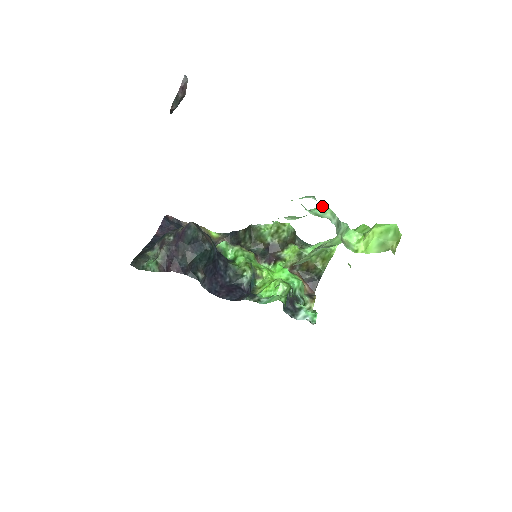
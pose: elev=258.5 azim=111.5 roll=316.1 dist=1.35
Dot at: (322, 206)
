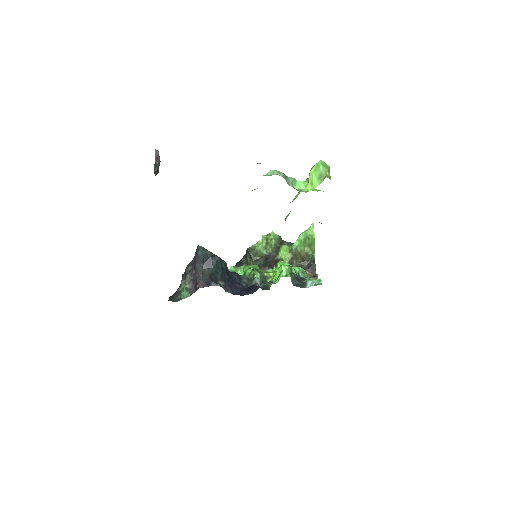
Dot at: (270, 171)
